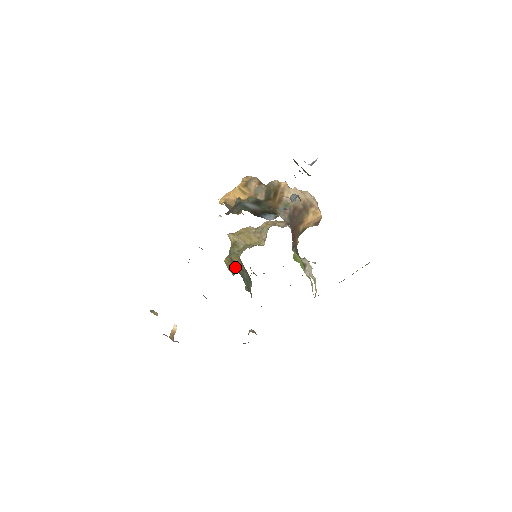
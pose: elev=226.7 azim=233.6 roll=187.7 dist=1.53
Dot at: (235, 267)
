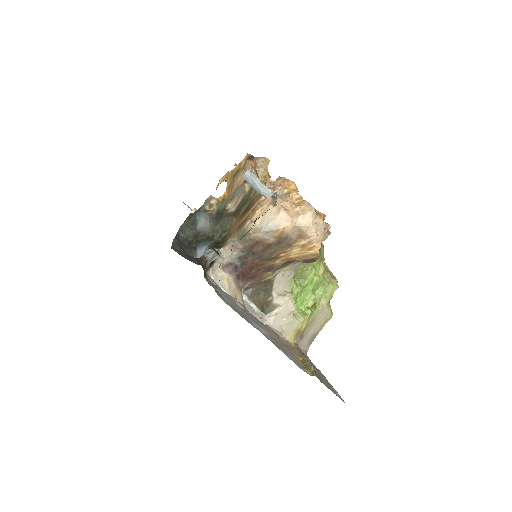
Dot at: occluded
